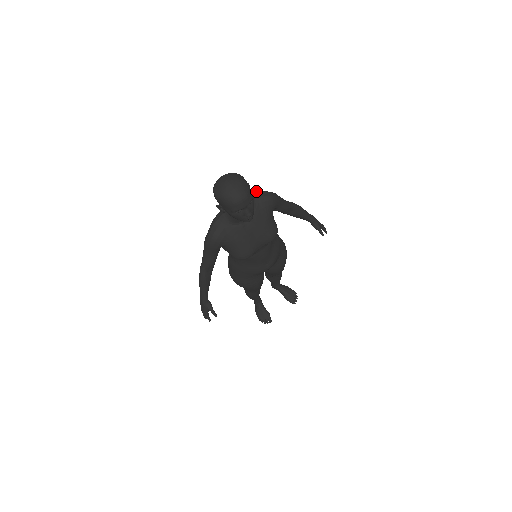
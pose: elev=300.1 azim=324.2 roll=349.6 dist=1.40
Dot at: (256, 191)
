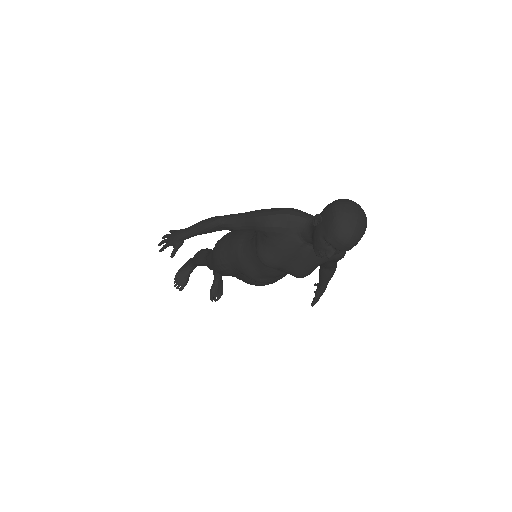
Dot at: occluded
